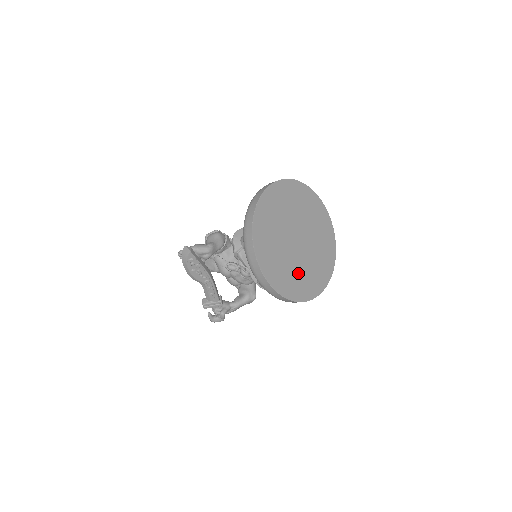
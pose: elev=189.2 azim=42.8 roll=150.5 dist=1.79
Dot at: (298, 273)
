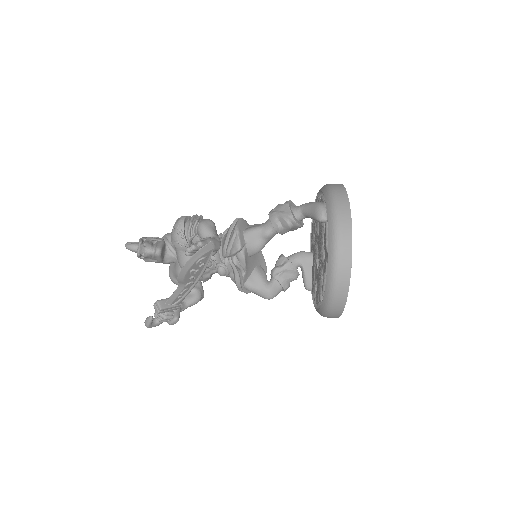
Dot at: occluded
